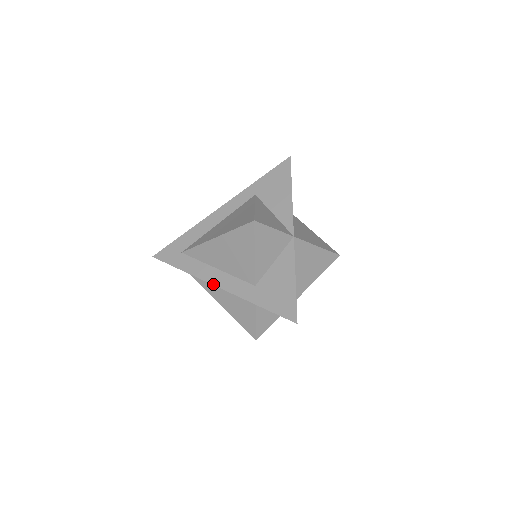
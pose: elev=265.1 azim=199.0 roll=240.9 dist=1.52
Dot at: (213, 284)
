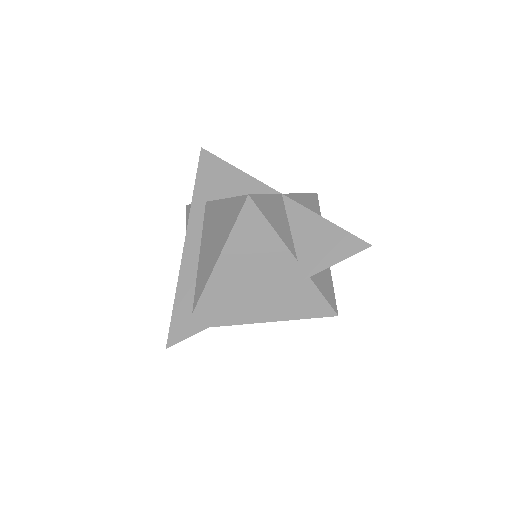
Dot at: (257, 302)
